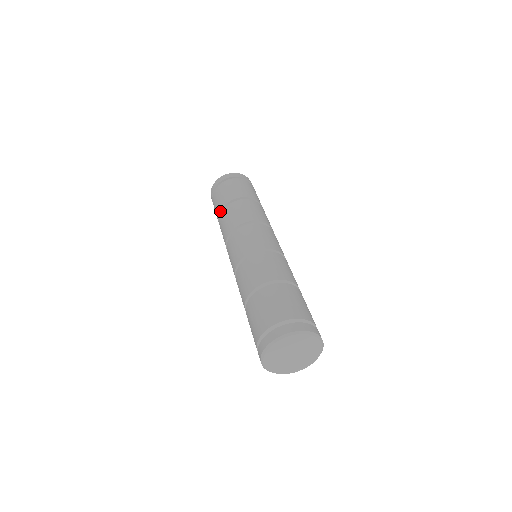
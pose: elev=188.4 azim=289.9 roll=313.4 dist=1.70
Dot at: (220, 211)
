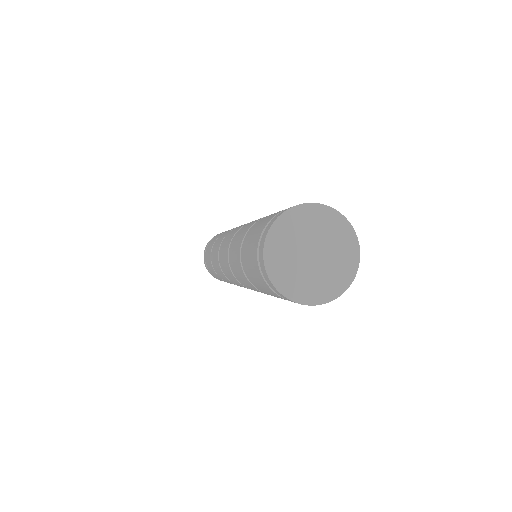
Dot at: (213, 244)
